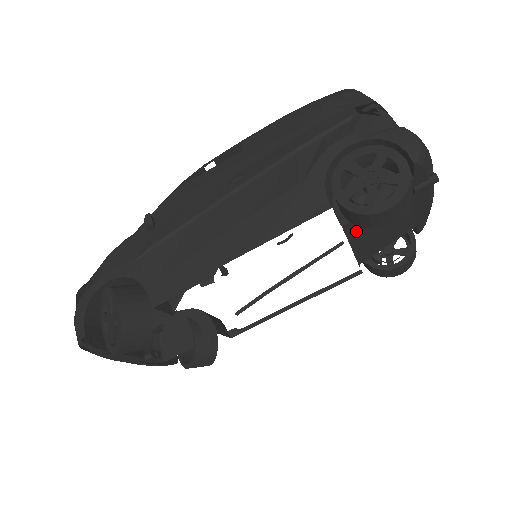
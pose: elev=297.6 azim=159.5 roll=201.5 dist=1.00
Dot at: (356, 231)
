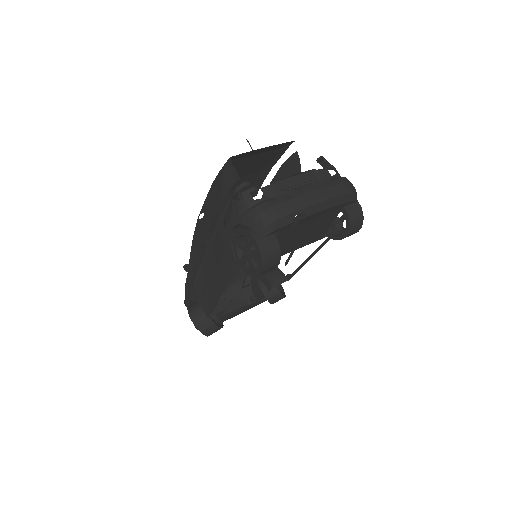
Dot at: occluded
